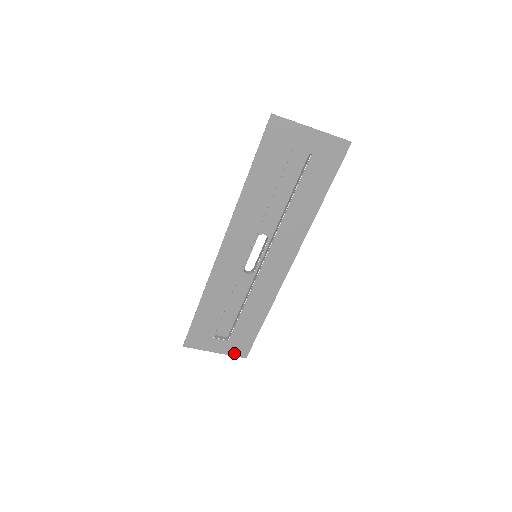
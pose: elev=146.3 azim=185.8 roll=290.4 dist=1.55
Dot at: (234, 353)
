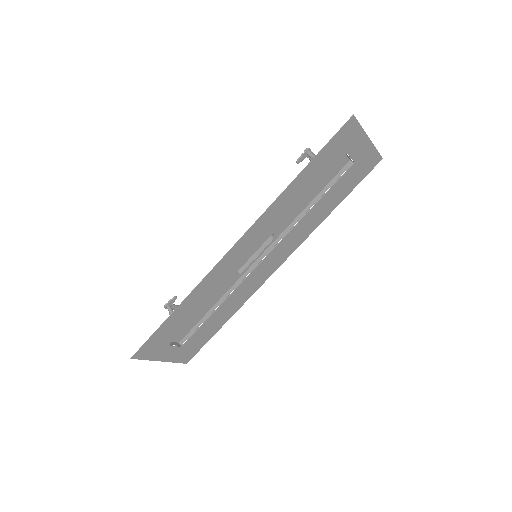
Dot at: (179, 359)
